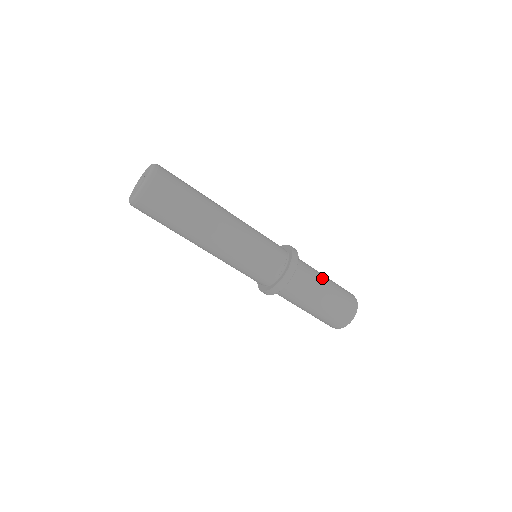
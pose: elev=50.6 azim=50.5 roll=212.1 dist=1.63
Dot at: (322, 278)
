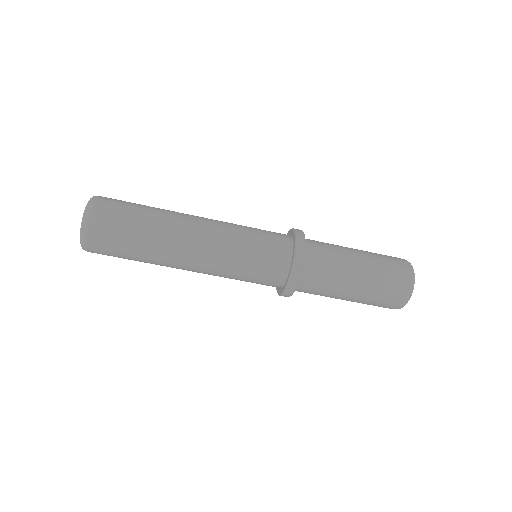
Dot at: (347, 248)
